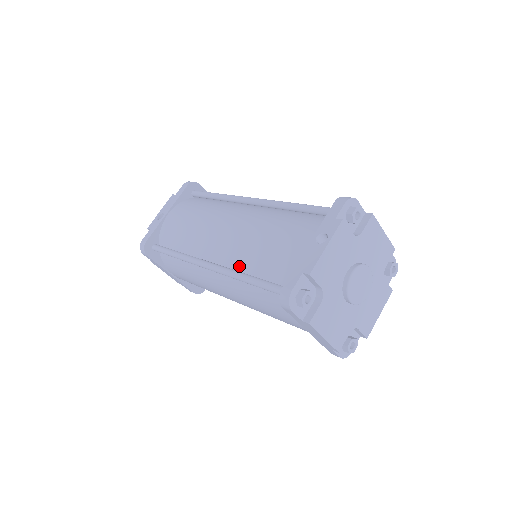
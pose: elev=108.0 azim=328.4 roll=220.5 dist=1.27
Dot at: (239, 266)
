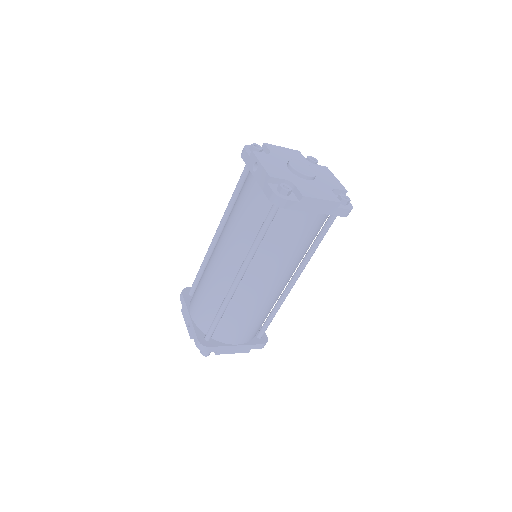
Dot at: (248, 248)
